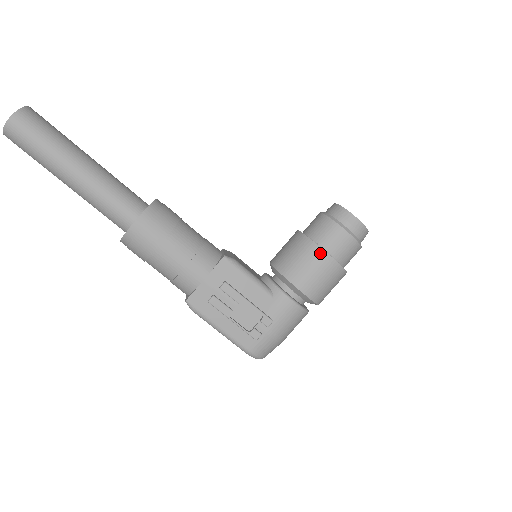
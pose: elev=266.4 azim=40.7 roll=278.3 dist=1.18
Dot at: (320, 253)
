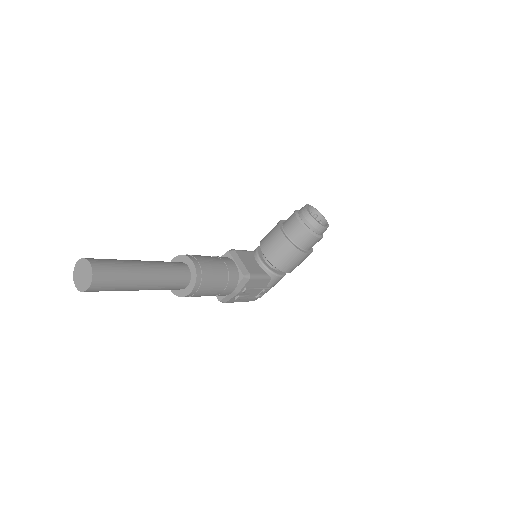
Dot at: (302, 255)
